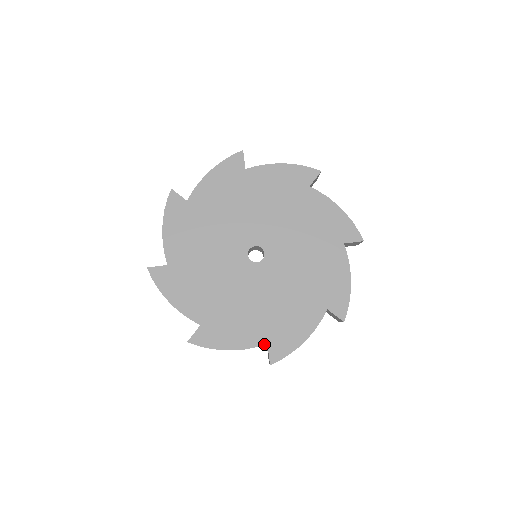
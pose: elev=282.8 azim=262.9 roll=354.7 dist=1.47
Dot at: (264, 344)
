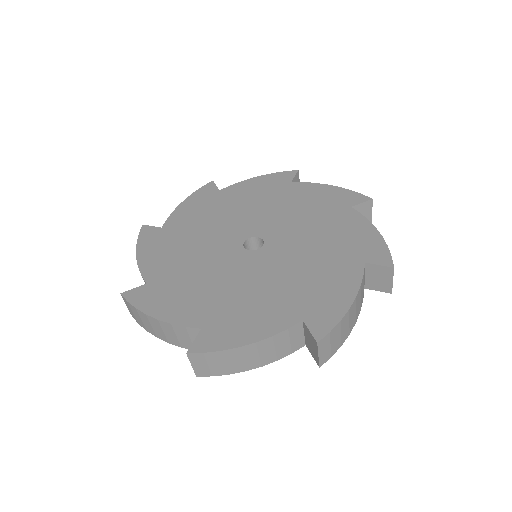
Dot at: (298, 322)
